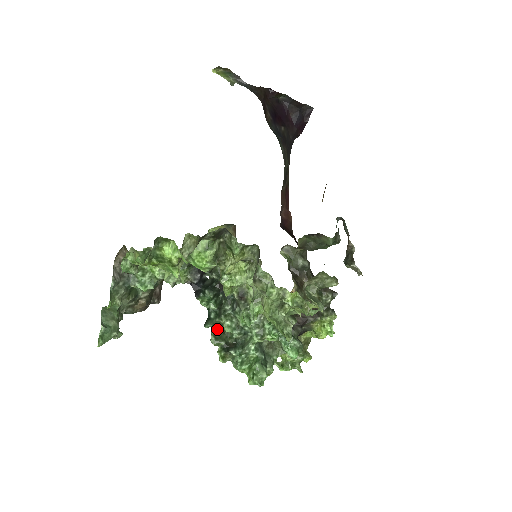
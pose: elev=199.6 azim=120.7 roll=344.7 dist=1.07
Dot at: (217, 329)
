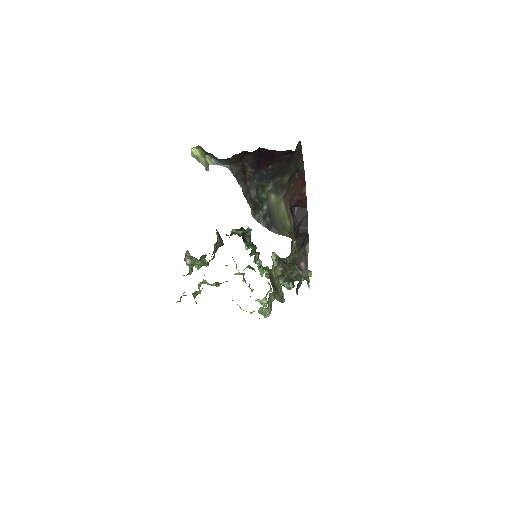
Dot at: occluded
